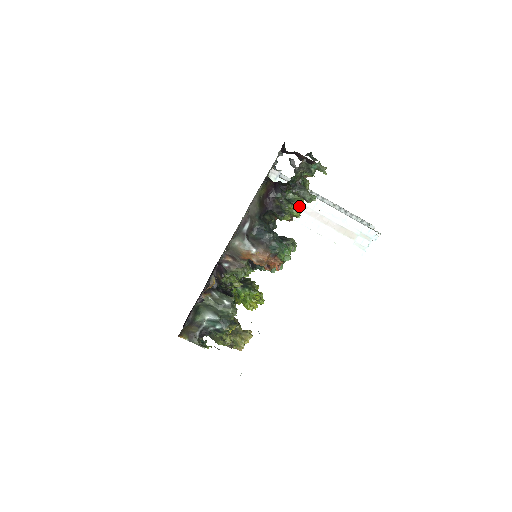
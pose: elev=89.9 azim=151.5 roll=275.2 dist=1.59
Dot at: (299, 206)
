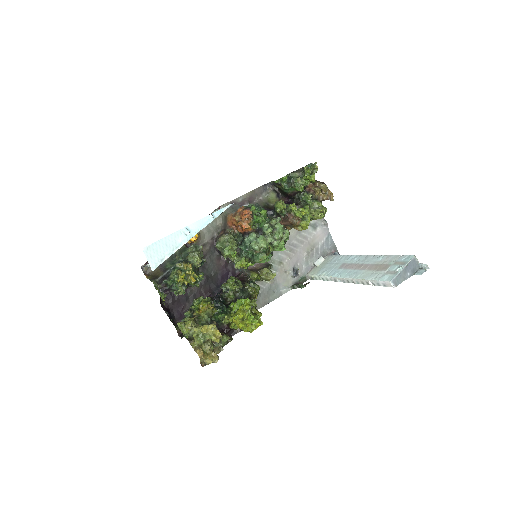
Dot at: (301, 208)
